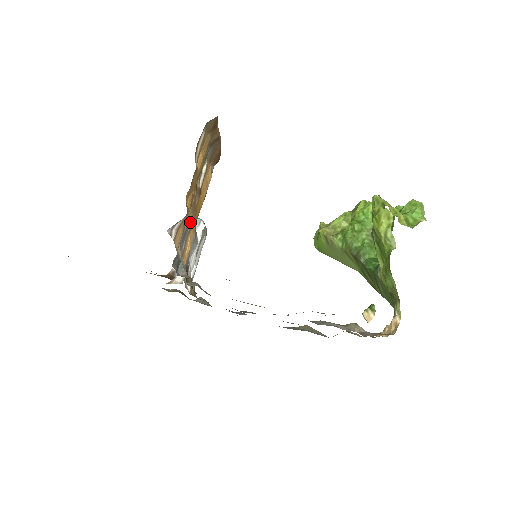
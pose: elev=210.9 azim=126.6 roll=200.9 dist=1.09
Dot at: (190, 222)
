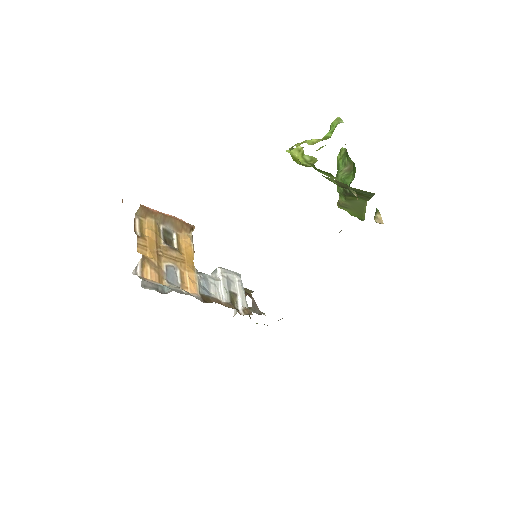
Dot at: (172, 266)
